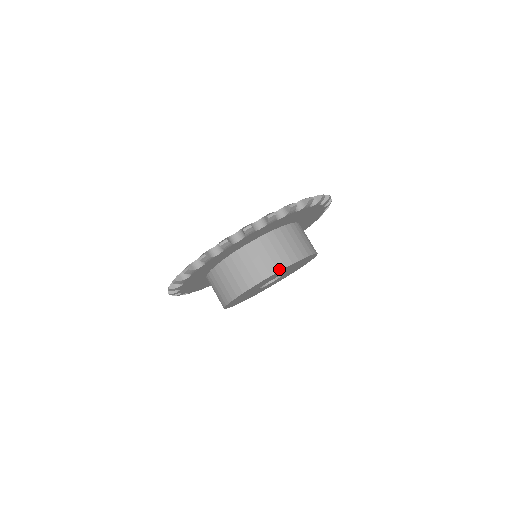
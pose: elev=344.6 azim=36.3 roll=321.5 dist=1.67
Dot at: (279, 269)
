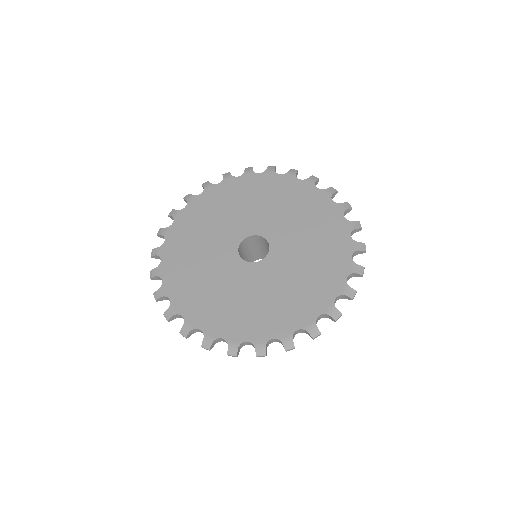
Dot at: occluded
